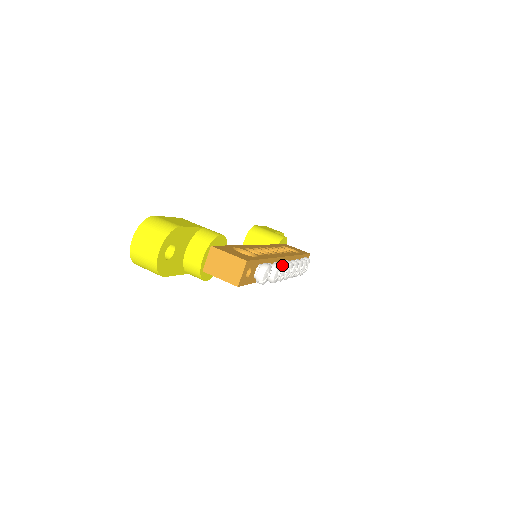
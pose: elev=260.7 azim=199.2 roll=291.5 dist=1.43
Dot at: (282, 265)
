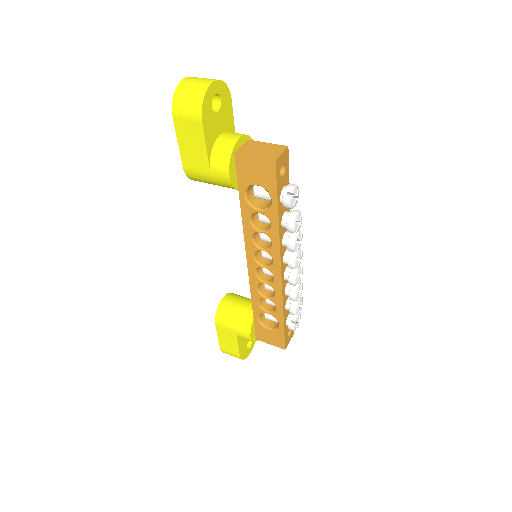
Dot at: occluded
